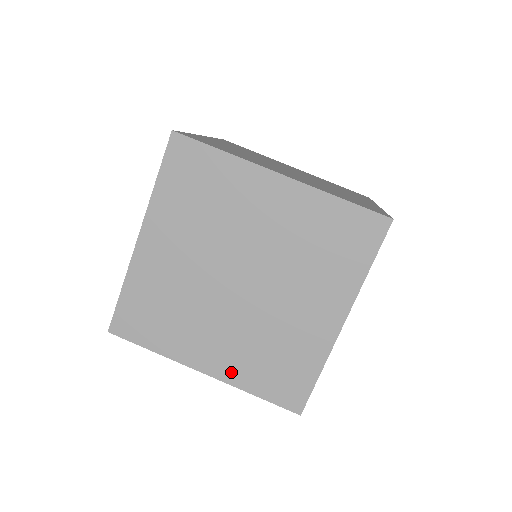
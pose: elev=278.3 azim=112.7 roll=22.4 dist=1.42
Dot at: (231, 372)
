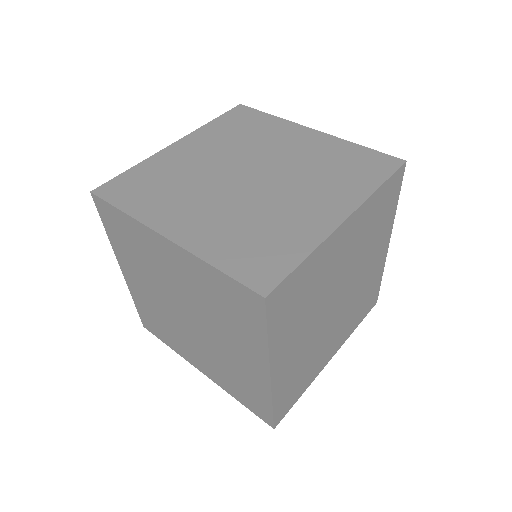
Dot at: (199, 241)
